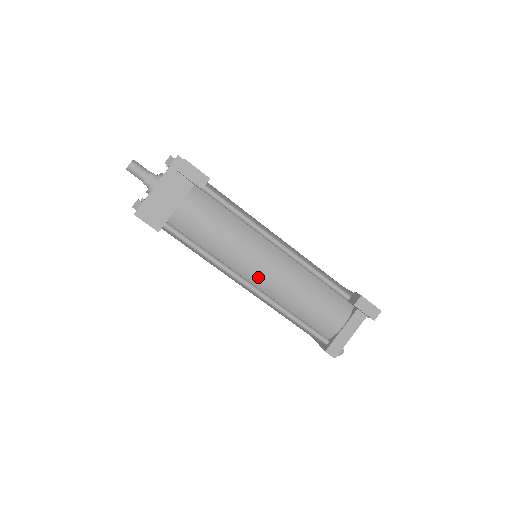
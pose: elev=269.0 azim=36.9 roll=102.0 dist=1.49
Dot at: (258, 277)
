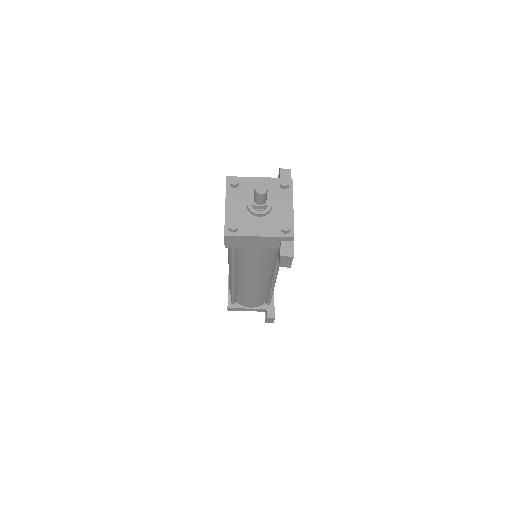
Dot at: (243, 280)
